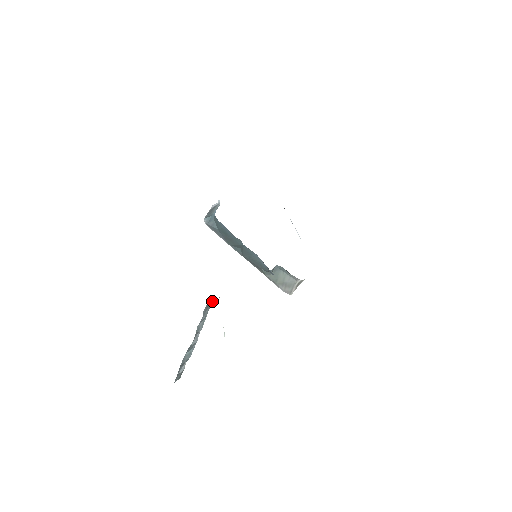
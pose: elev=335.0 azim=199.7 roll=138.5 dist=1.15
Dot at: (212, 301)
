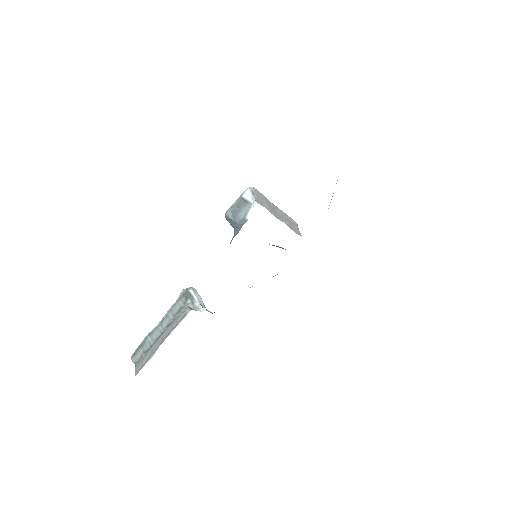
Dot at: (189, 299)
